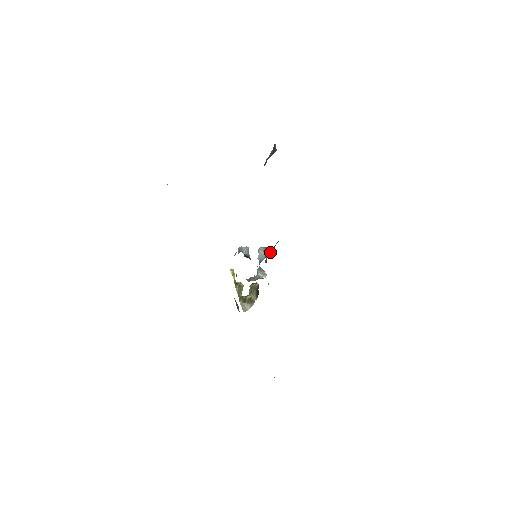
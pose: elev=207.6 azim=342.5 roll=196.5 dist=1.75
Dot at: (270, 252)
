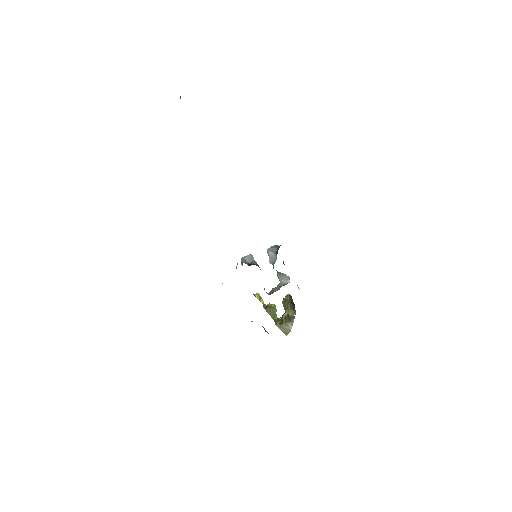
Dot at: occluded
